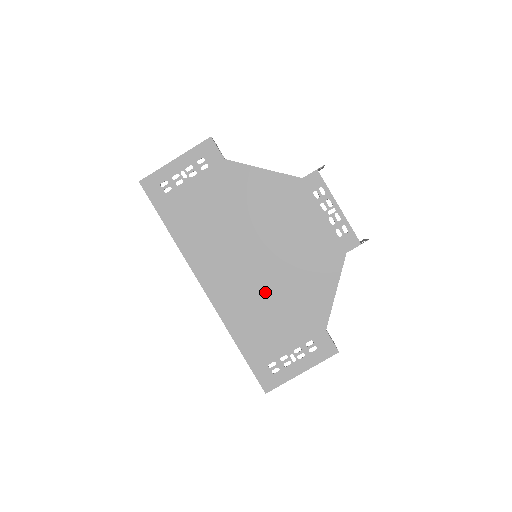
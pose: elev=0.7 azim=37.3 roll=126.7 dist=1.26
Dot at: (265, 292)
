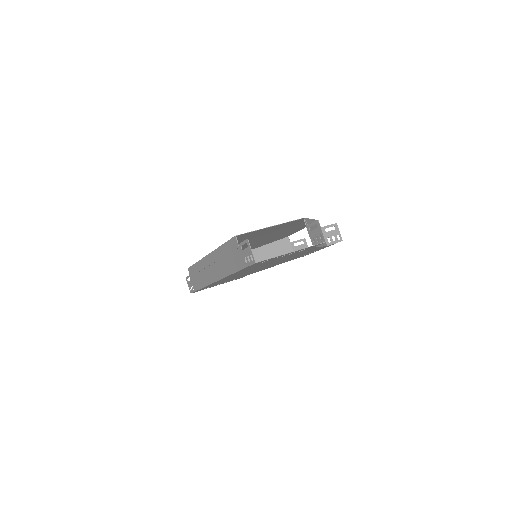
Dot at: occluded
